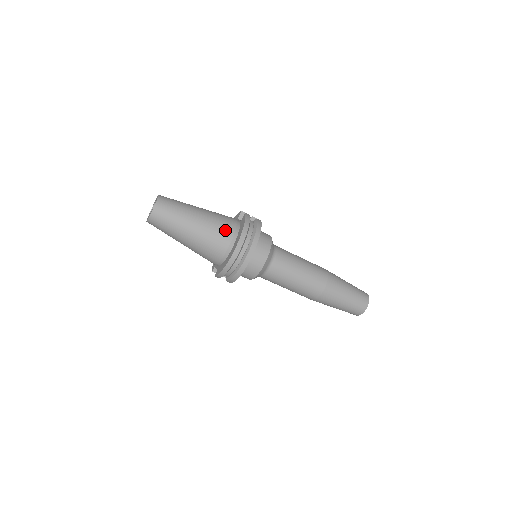
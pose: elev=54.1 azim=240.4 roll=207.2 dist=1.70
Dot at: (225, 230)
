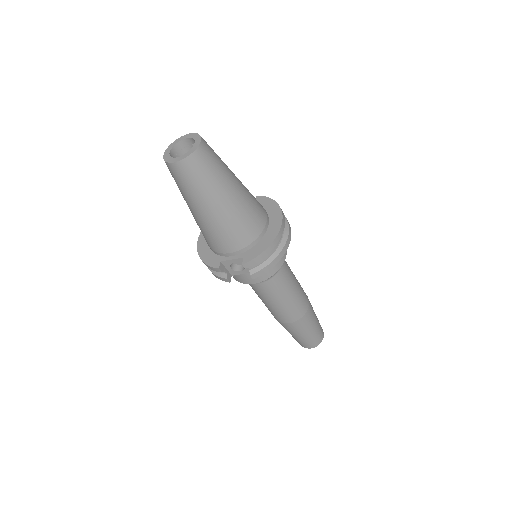
Dot at: (258, 202)
